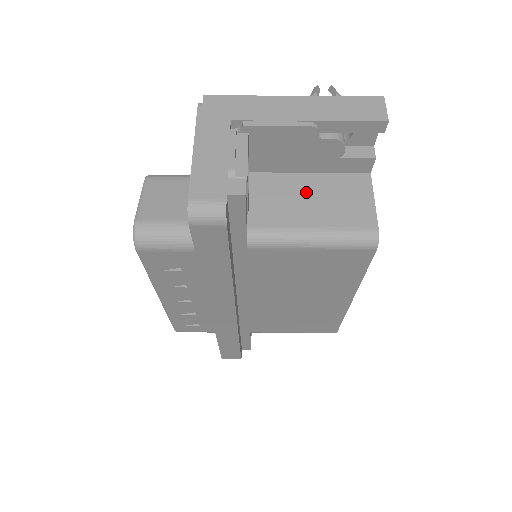
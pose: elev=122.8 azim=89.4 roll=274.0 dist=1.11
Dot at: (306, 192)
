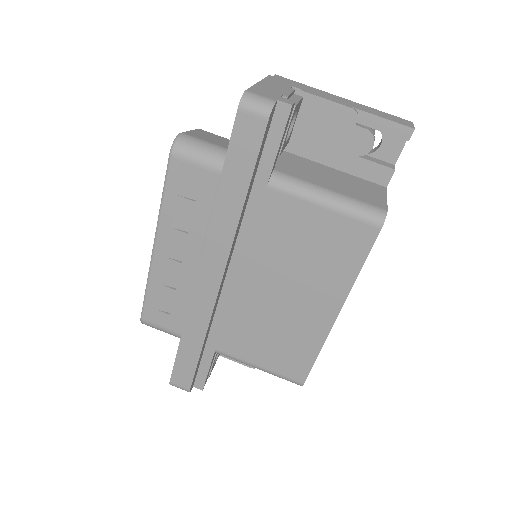
Dot at: (330, 175)
